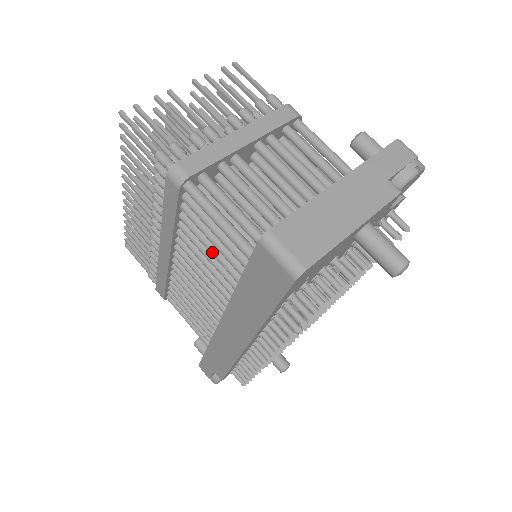
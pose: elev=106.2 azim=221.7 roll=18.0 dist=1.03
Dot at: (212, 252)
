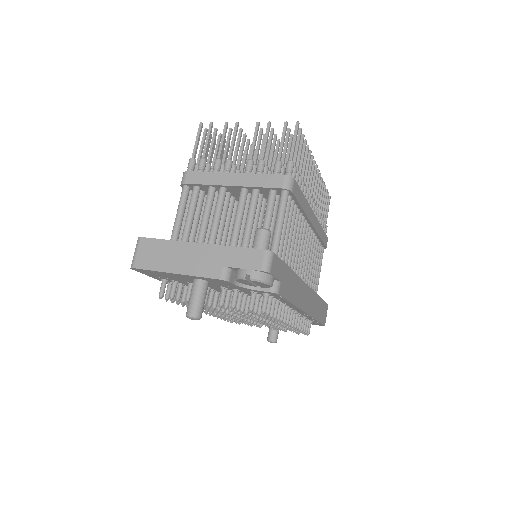
Dot at: occluded
